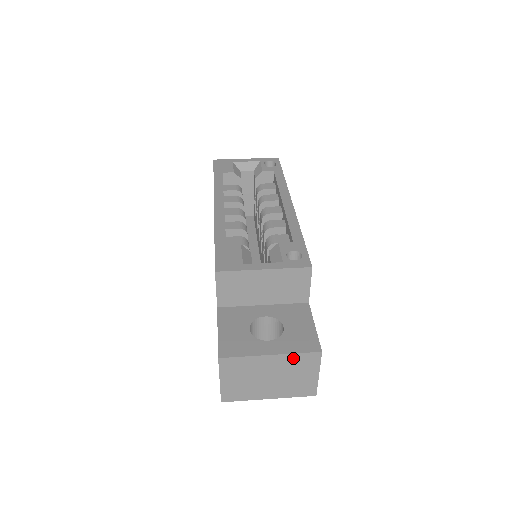
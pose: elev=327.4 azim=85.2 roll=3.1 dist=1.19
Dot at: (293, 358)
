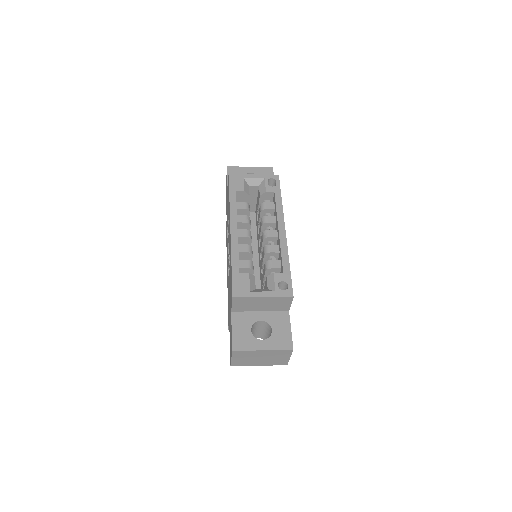
Dot at: (276, 352)
